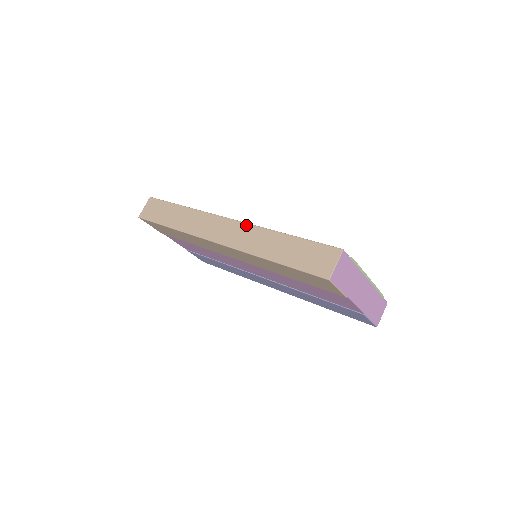
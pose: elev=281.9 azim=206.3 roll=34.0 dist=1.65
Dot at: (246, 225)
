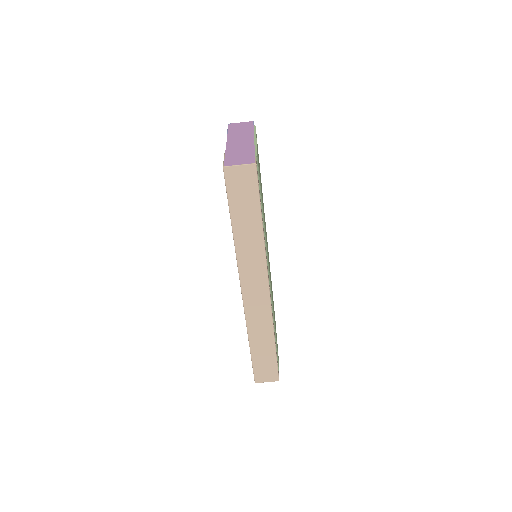
Dot at: (269, 310)
